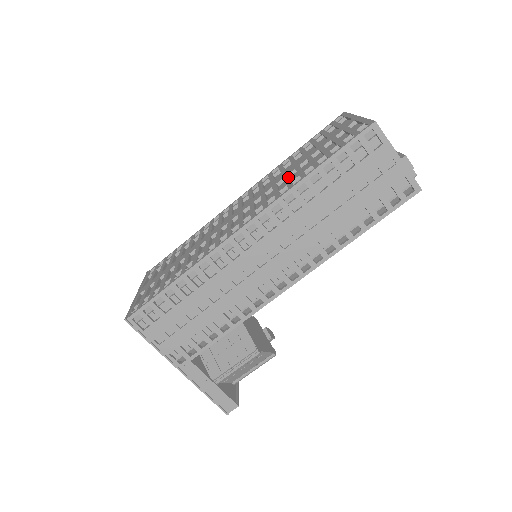
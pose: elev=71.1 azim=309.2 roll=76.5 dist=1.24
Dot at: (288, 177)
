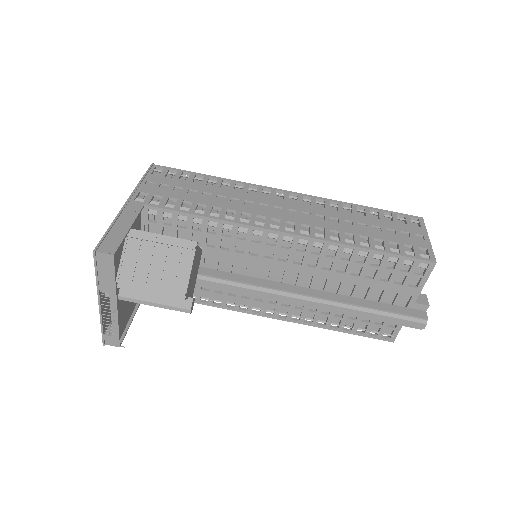
Dot at: occluded
